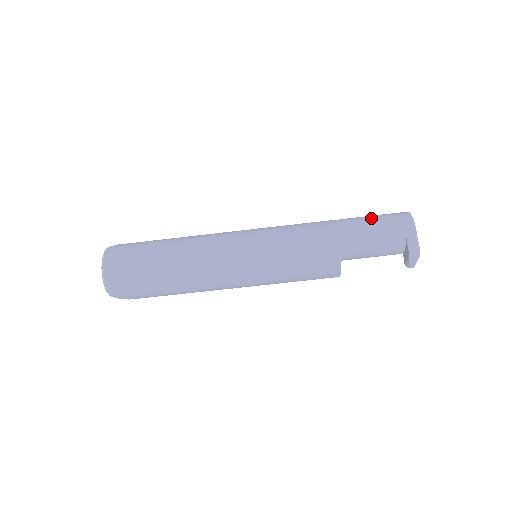
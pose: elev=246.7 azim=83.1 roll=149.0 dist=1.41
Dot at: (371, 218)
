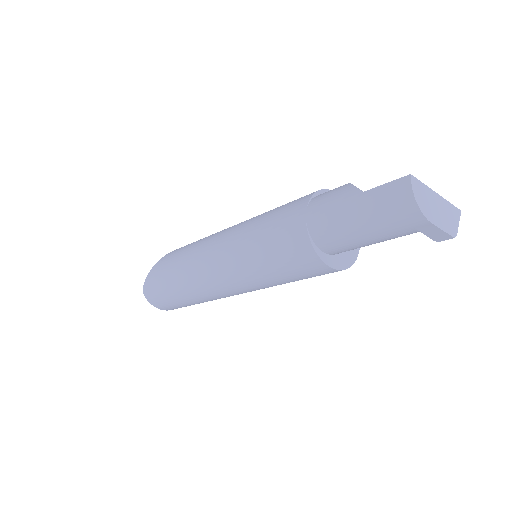
Dot at: (355, 220)
